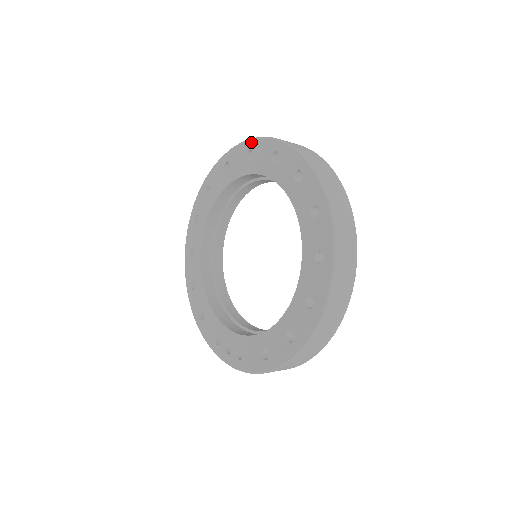
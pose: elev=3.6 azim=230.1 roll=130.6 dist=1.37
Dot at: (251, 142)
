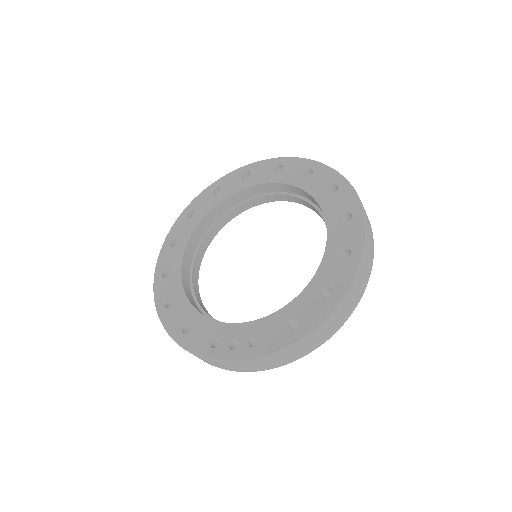
Dot at: (248, 166)
